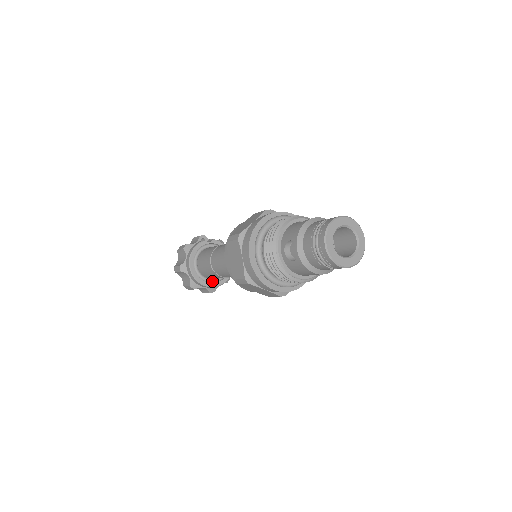
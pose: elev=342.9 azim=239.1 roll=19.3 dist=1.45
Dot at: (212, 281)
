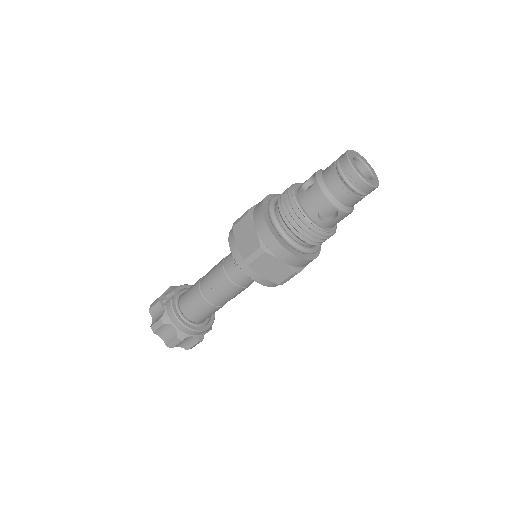
Dot at: (209, 319)
